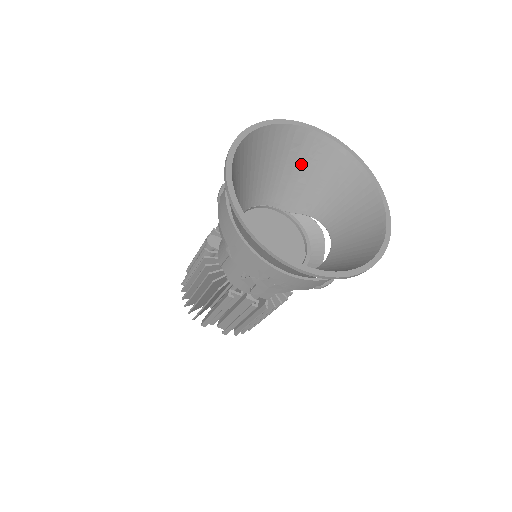
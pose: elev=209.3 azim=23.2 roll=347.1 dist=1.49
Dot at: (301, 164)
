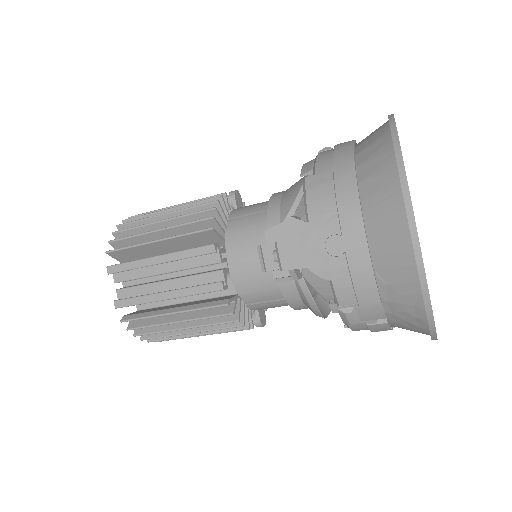
Dot at: occluded
